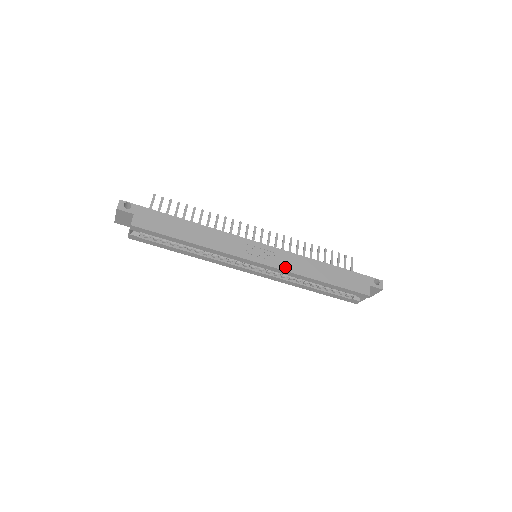
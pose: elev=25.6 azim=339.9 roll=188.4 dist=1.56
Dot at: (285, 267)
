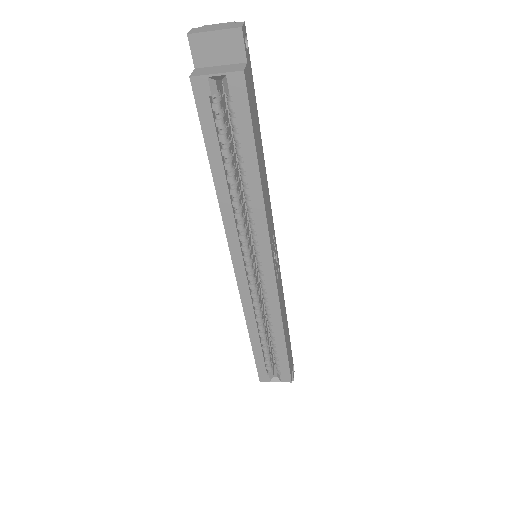
Dot at: (279, 295)
